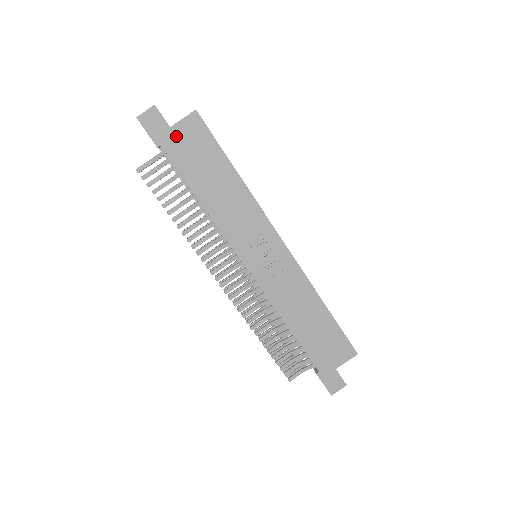
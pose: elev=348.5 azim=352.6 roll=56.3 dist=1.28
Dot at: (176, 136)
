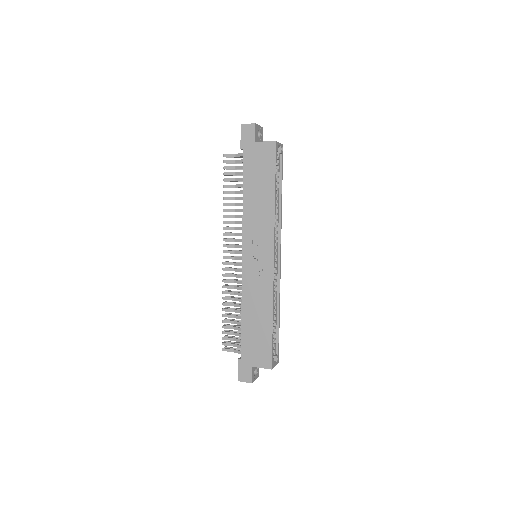
Dot at: (255, 149)
